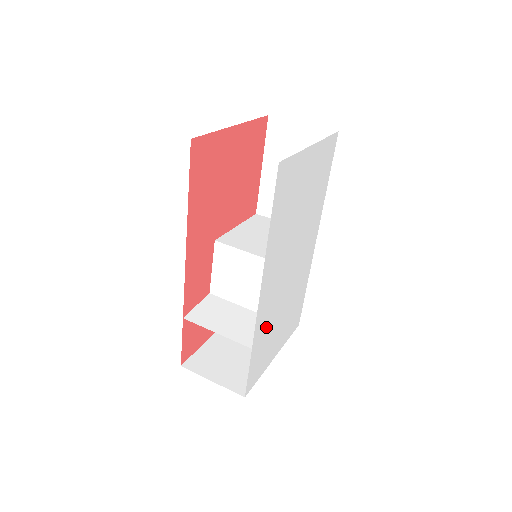
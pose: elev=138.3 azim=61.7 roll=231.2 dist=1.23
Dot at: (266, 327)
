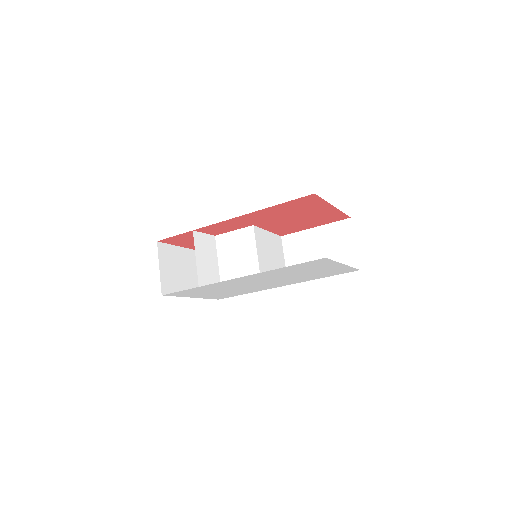
Dot at: (215, 287)
